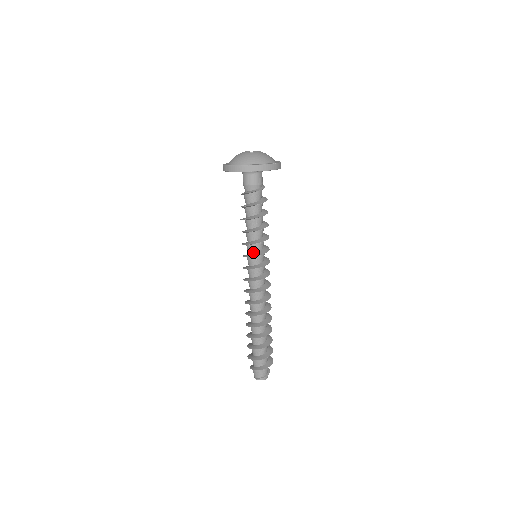
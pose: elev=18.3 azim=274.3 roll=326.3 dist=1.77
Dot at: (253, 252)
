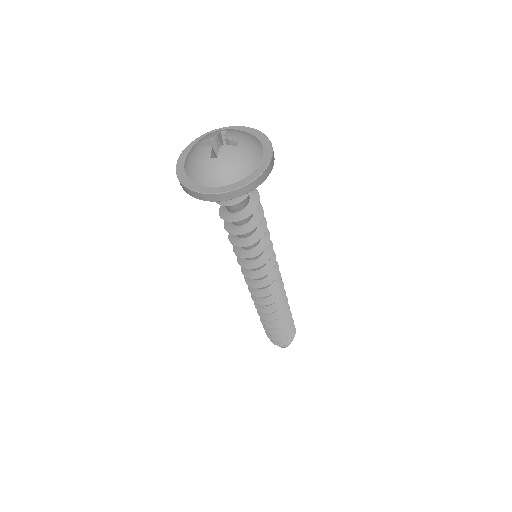
Dot at: (249, 259)
